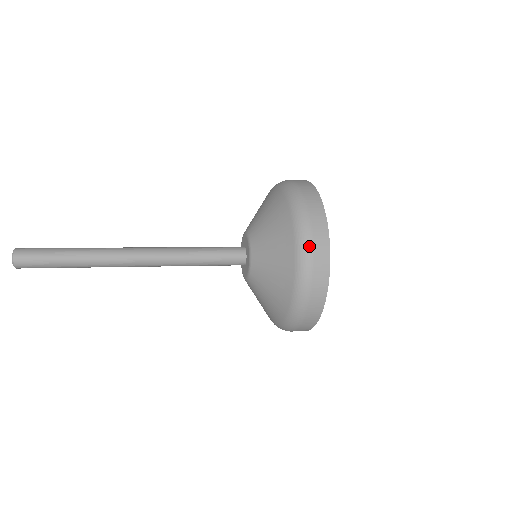
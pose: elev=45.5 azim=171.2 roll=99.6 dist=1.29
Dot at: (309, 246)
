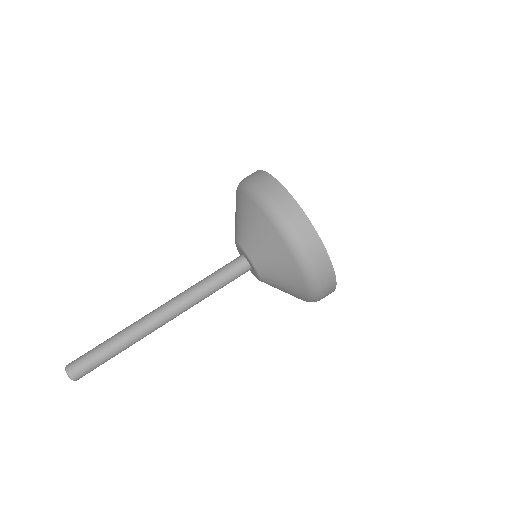
Dot at: (256, 186)
